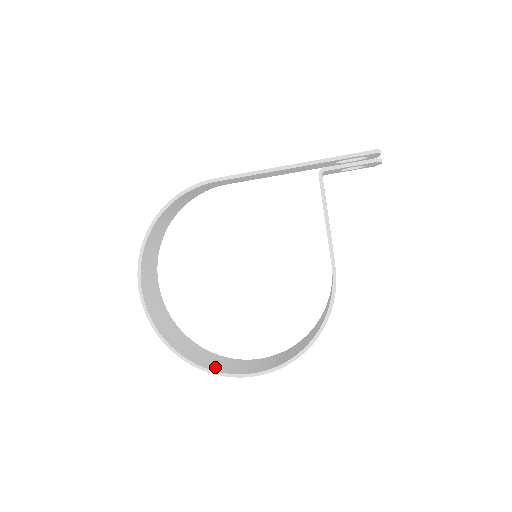
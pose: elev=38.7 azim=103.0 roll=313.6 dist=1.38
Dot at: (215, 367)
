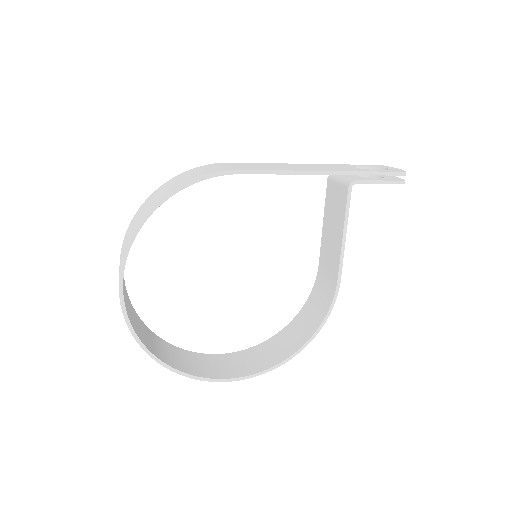
Dot at: (195, 370)
